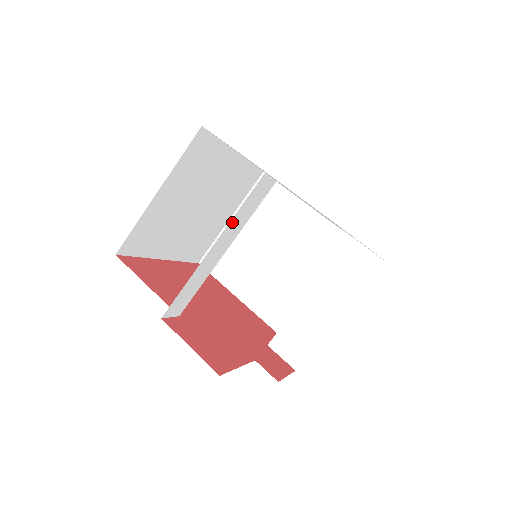
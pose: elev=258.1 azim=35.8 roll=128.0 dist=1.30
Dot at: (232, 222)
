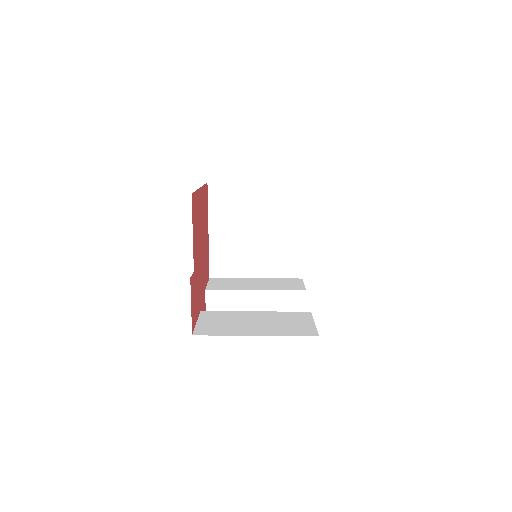
Dot at: occluded
